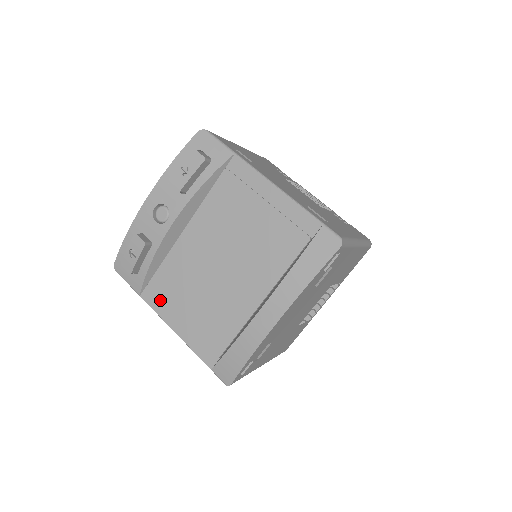
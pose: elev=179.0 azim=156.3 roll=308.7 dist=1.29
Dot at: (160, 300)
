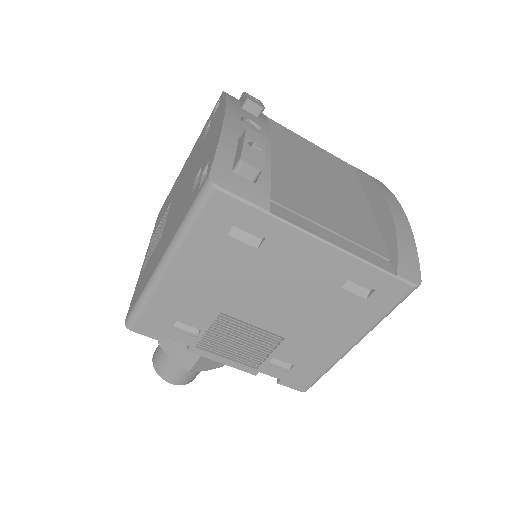
Dot at: (296, 215)
